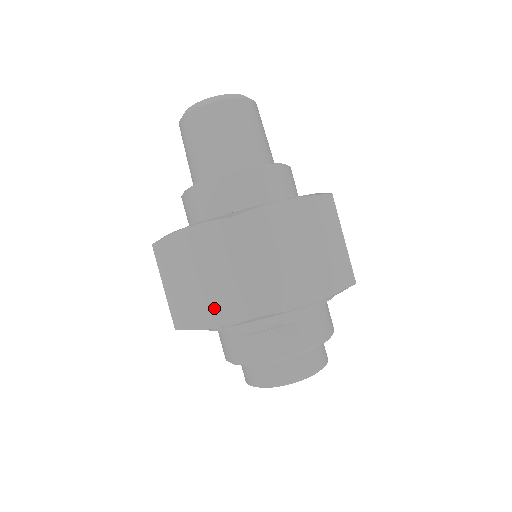
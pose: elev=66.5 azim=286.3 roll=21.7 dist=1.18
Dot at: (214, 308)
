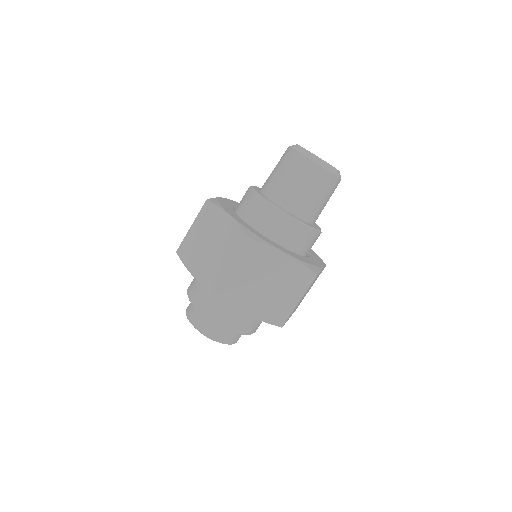
Dot at: (201, 267)
